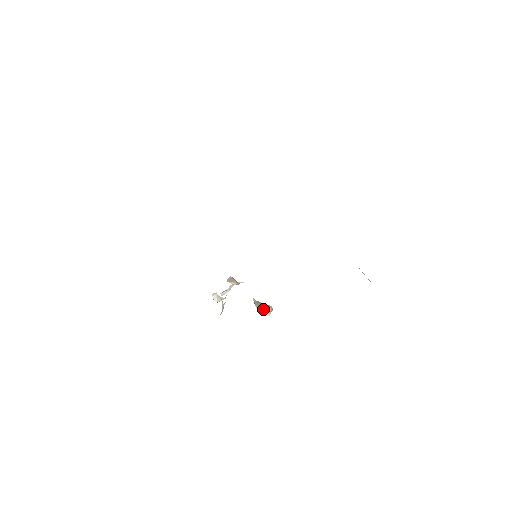
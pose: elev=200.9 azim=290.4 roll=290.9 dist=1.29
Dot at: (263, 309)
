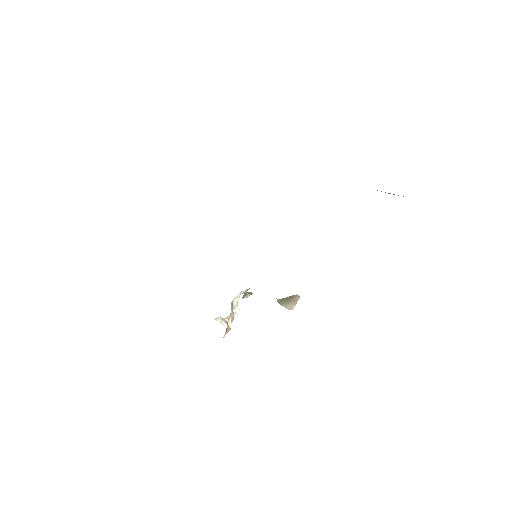
Dot at: (288, 303)
